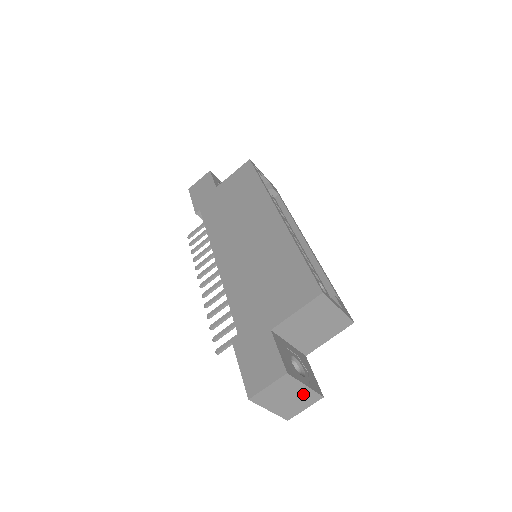
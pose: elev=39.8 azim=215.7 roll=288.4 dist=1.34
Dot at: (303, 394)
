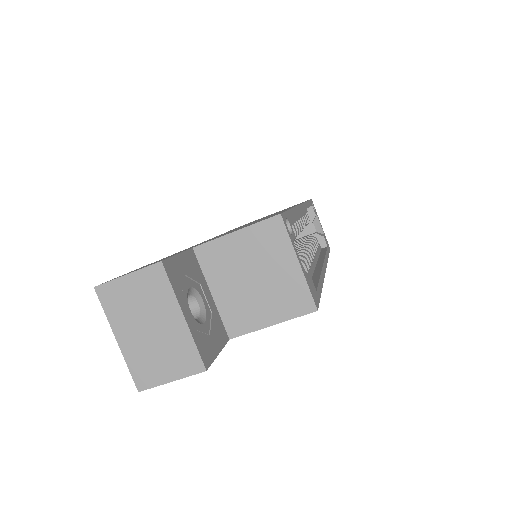
Dot at: (175, 336)
